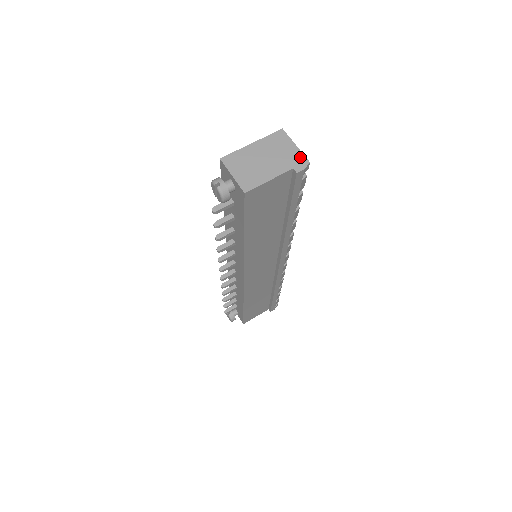
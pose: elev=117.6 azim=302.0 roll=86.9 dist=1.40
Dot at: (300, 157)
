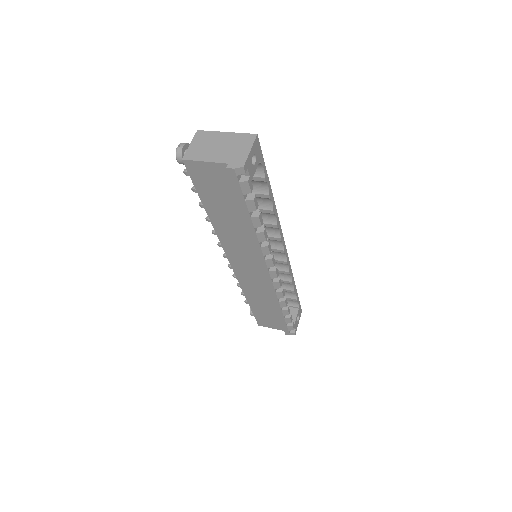
Dot at: (242, 159)
